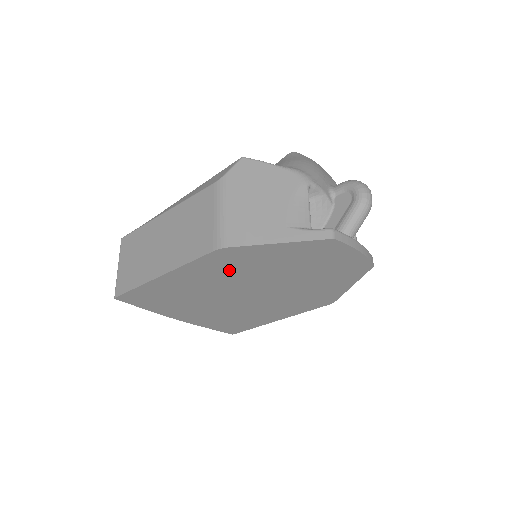
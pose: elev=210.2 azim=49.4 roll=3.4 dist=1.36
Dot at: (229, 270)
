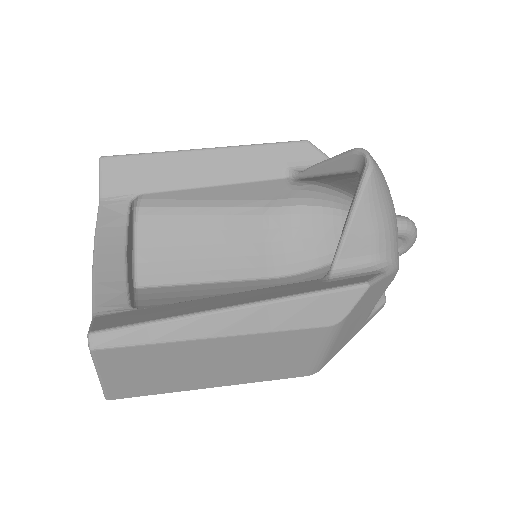
Dot at: occluded
